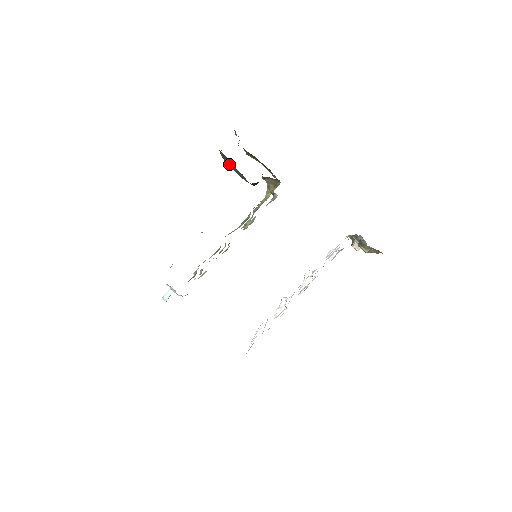
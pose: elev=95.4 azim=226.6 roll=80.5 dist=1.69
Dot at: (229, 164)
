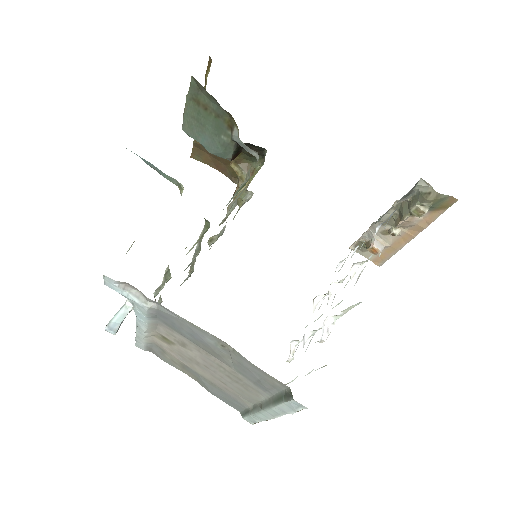
Dot at: (194, 125)
